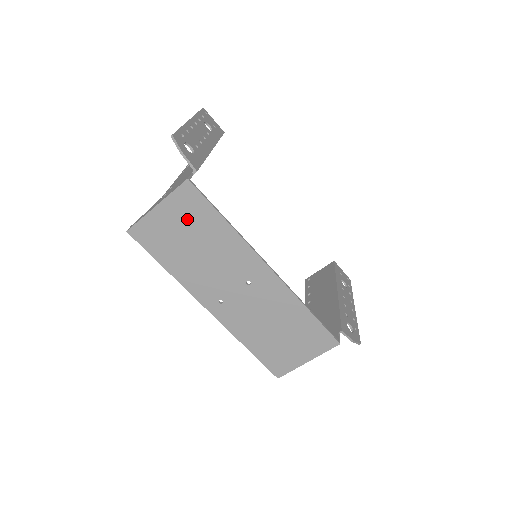
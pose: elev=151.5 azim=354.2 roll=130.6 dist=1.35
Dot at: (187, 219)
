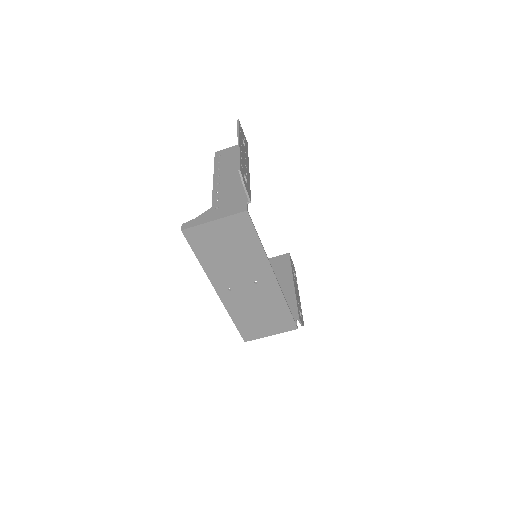
Dot at: (233, 234)
